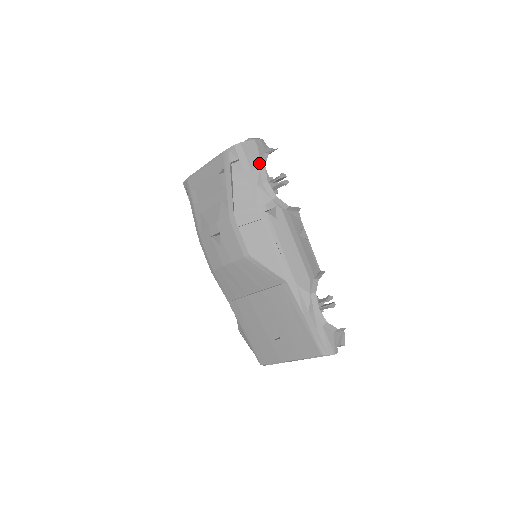
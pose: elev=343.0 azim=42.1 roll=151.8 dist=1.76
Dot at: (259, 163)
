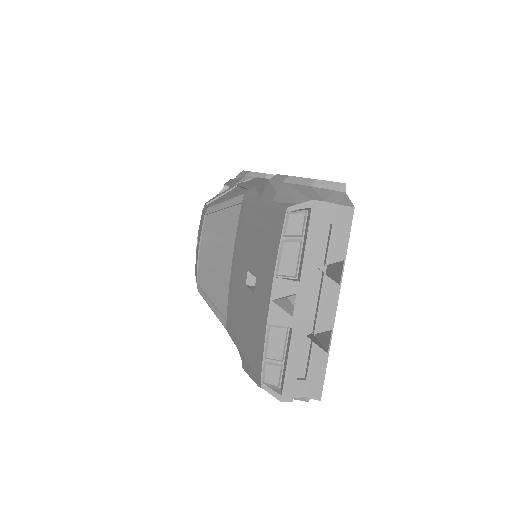
Dot at: occluded
